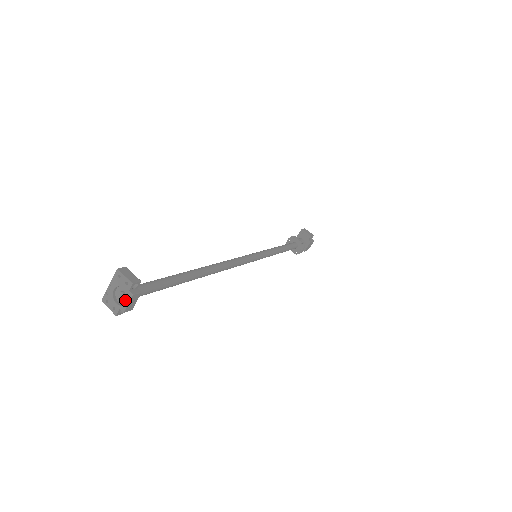
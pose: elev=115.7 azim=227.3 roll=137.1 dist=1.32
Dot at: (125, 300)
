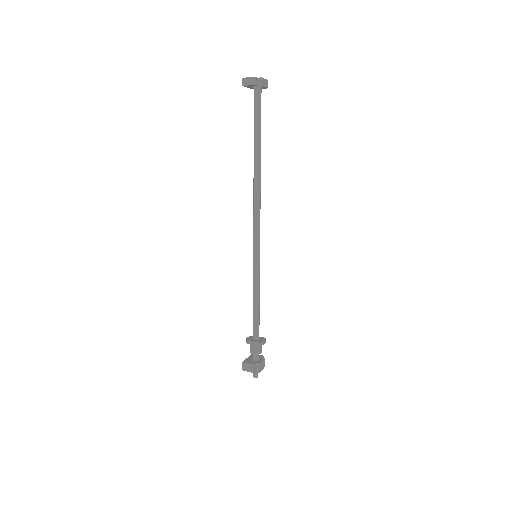
Dot at: occluded
